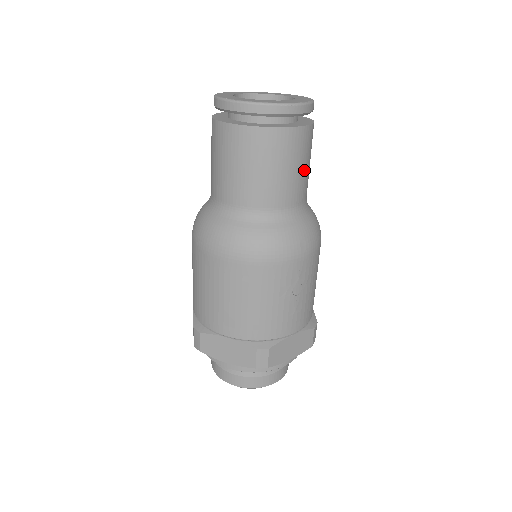
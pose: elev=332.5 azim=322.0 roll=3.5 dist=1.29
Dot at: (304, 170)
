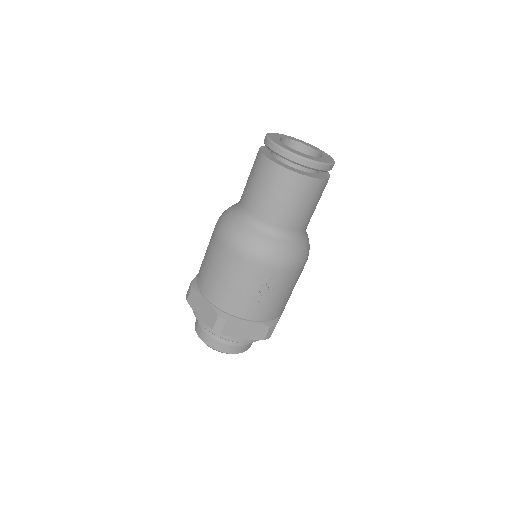
Dot at: (304, 208)
